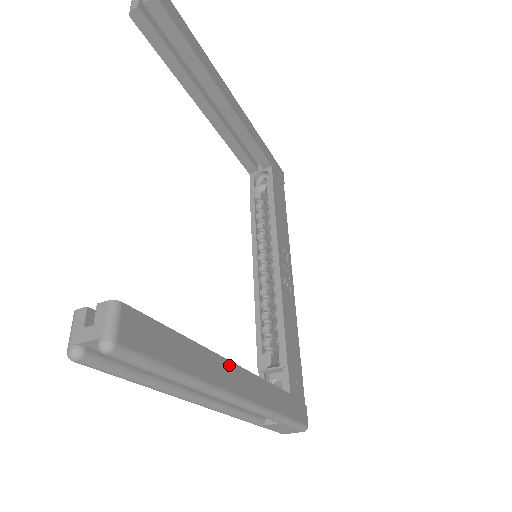
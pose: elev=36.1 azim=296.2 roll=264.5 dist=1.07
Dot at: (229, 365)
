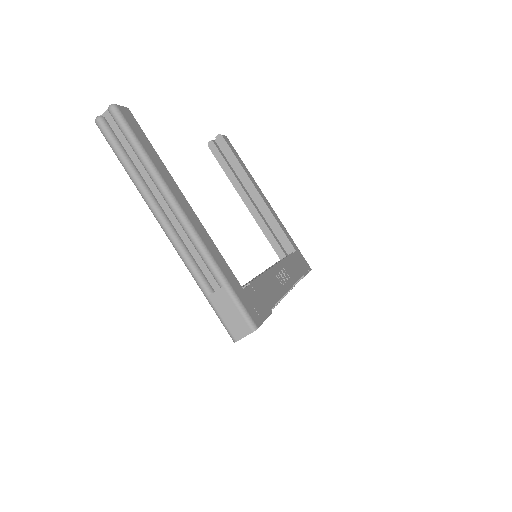
Dot at: (184, 198)
